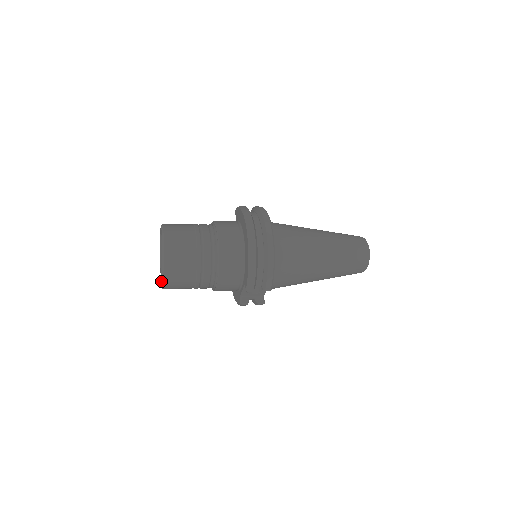
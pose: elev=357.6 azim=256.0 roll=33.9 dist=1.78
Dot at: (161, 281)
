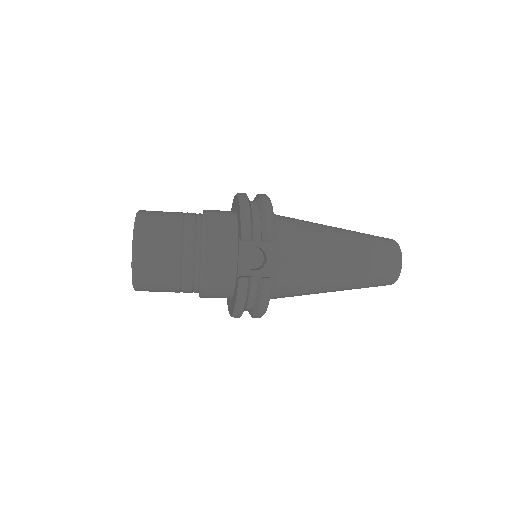
Dot at: occluded
